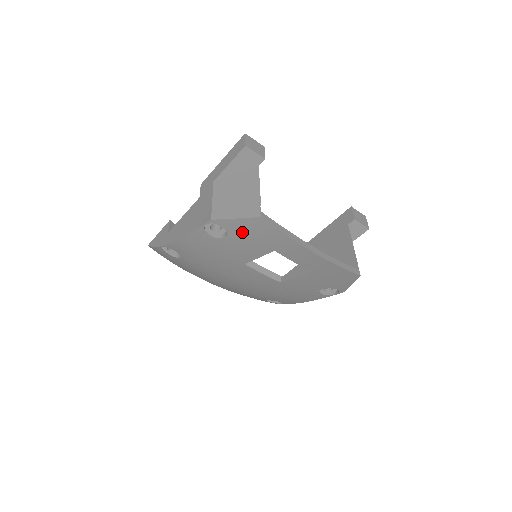
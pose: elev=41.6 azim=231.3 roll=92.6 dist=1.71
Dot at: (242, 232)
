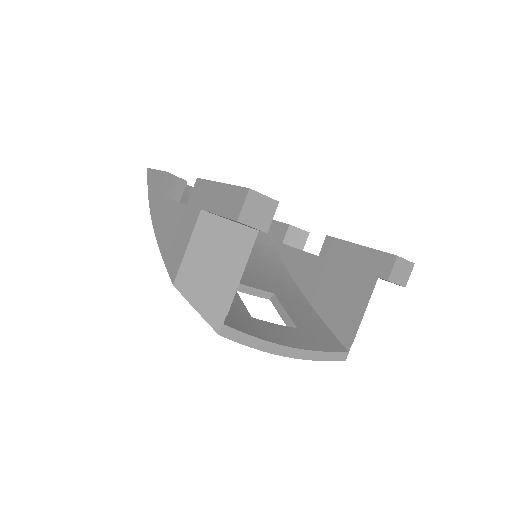
Dot at: occluded
